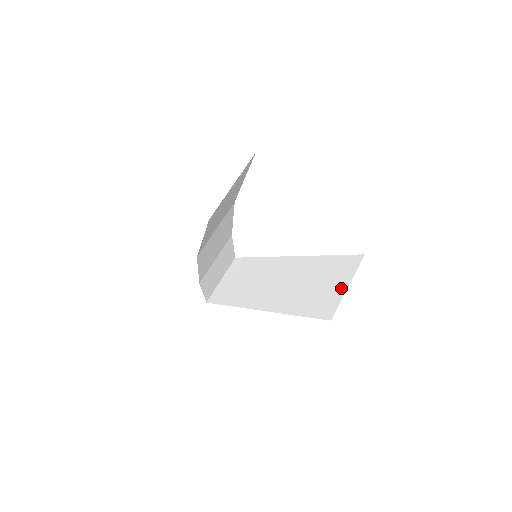
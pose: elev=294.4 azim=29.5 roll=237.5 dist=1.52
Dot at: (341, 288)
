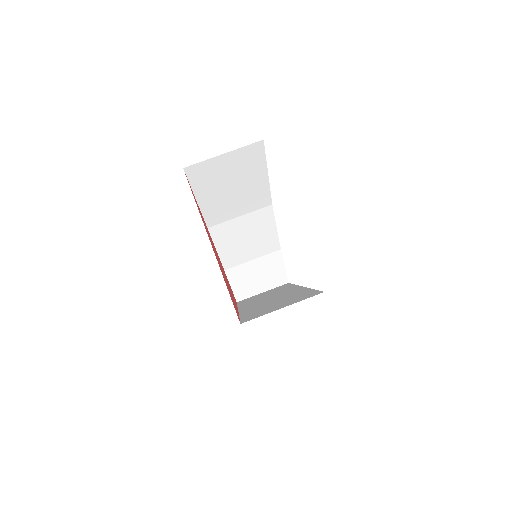
Dot at: (279, 307)
